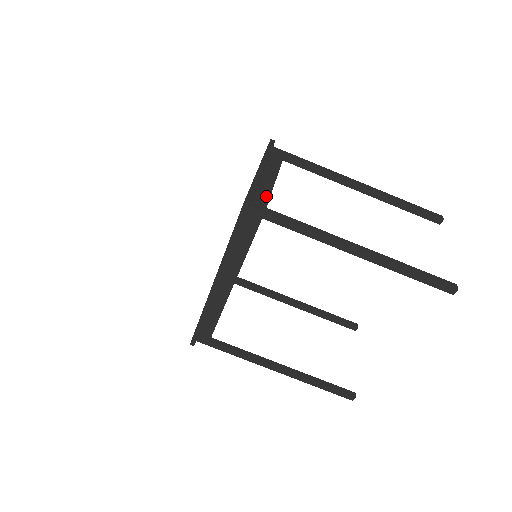
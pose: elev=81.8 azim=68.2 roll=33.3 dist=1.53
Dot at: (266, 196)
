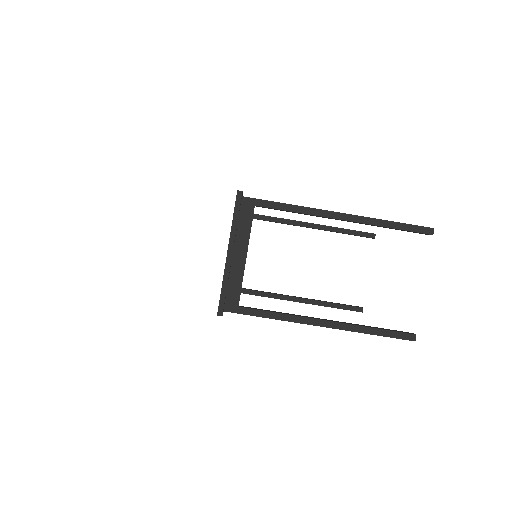
Dot at: (237, 290)
